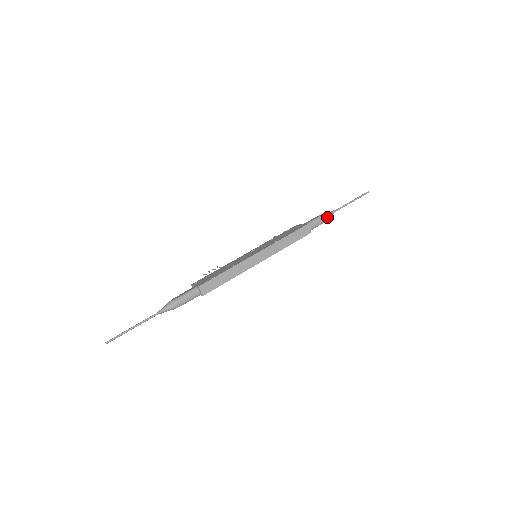
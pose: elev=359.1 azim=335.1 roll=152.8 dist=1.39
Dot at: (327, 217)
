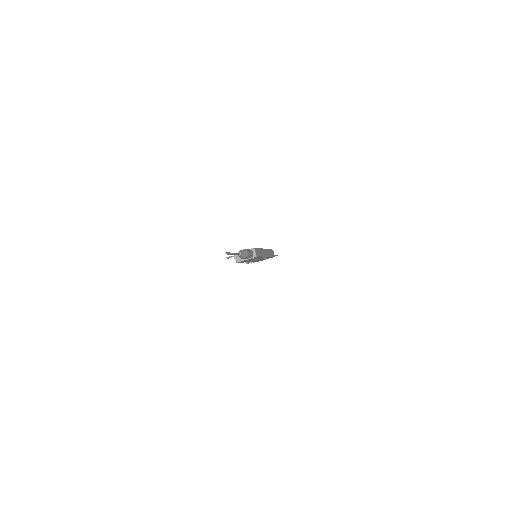
Dot at: occluded
